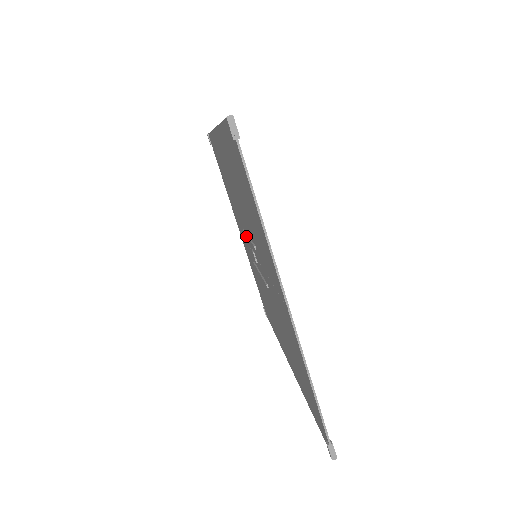
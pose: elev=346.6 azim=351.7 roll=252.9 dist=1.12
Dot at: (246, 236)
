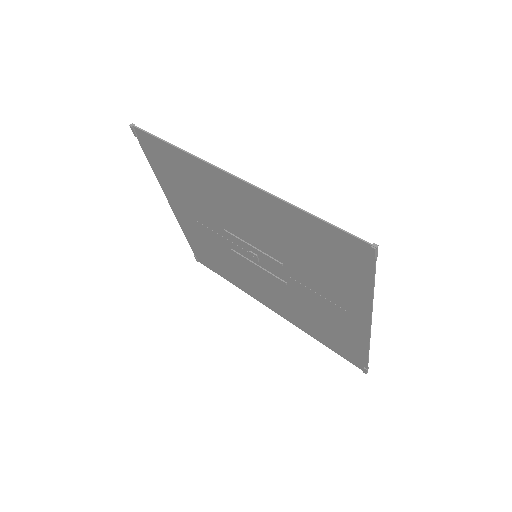
Dot at: (241, 241)
